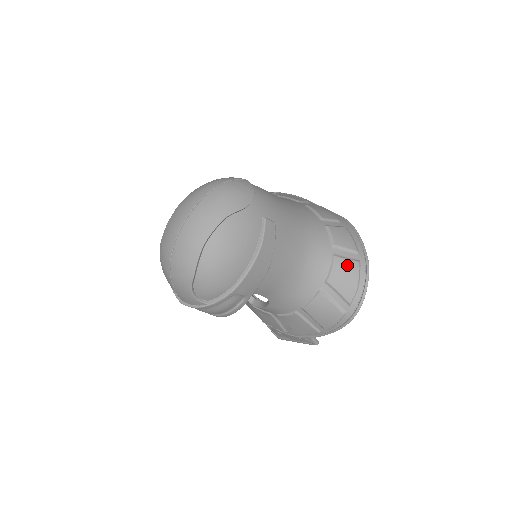
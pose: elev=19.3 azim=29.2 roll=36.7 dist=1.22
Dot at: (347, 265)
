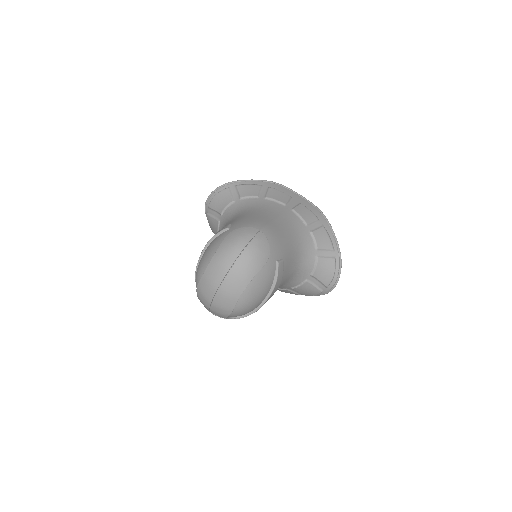
Dot at: (327, 263)
